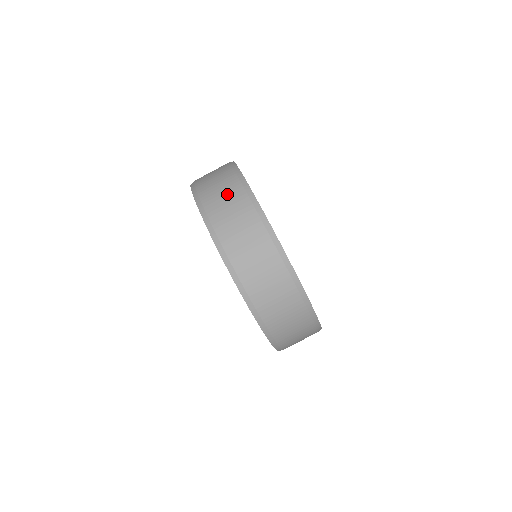
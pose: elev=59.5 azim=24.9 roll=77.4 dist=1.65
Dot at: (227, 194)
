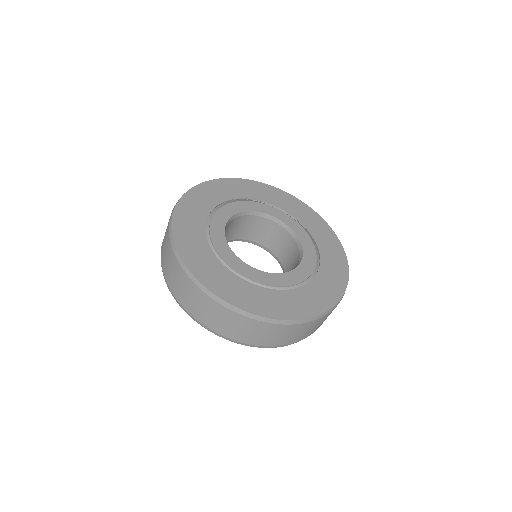
Dot at: (167, 255)
